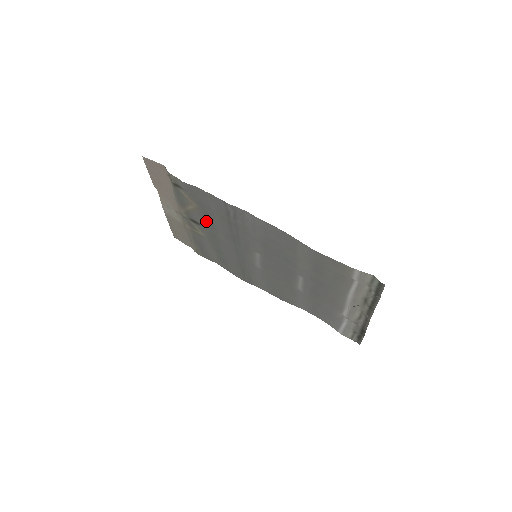
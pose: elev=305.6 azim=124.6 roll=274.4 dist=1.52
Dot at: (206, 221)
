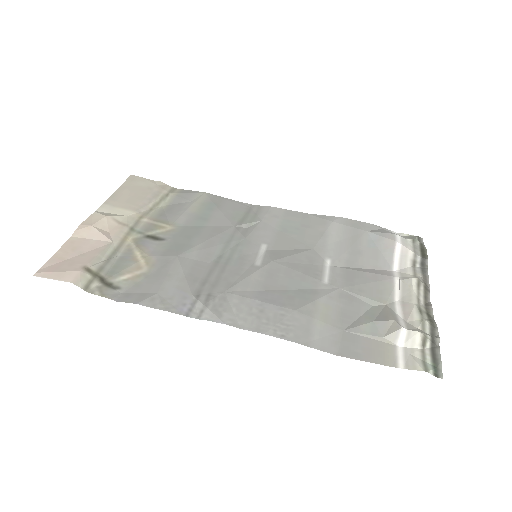
Dot at: (169, 249)
